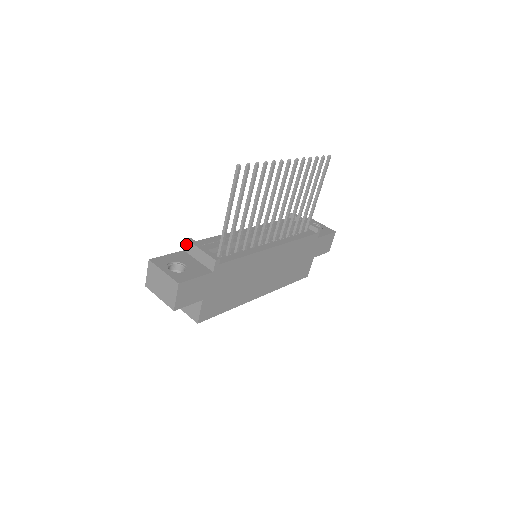
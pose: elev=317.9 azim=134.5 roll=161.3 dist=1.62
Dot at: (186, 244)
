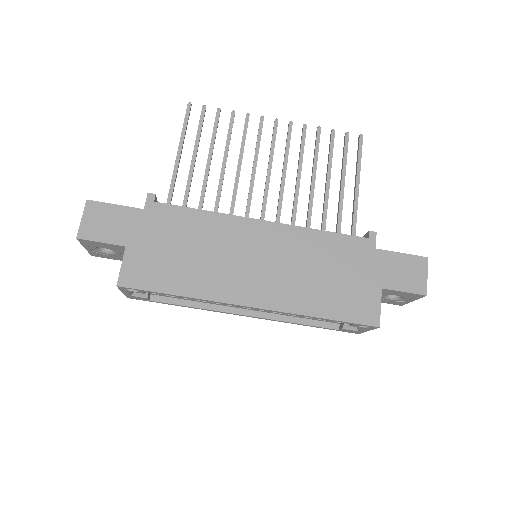
Dot at: occluded
